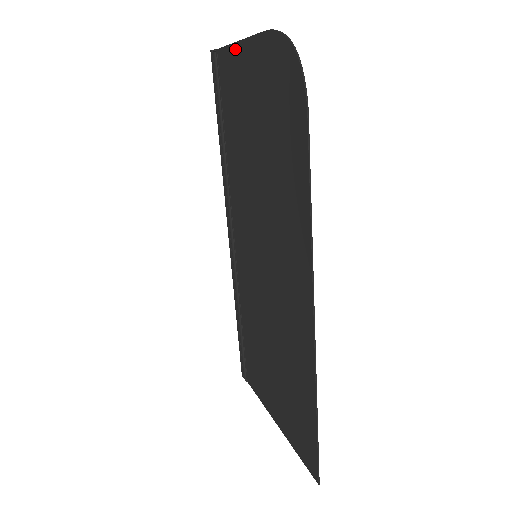
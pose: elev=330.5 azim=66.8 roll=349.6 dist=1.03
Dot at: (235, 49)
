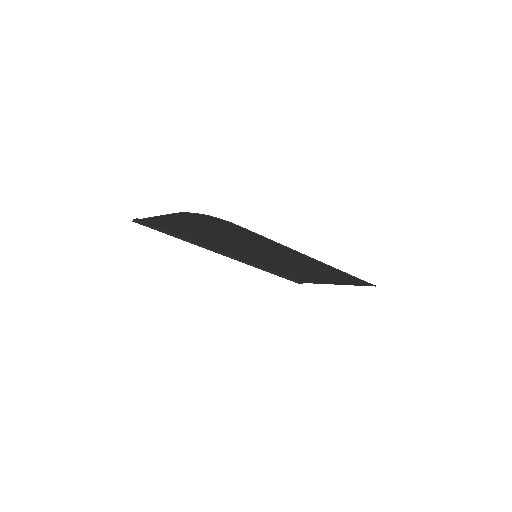
Dot at: (156, 219)
